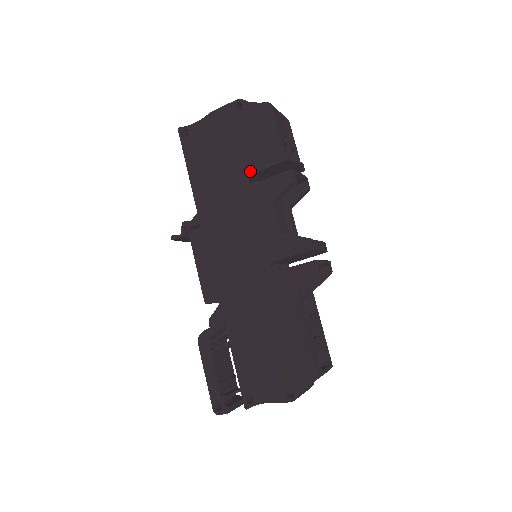
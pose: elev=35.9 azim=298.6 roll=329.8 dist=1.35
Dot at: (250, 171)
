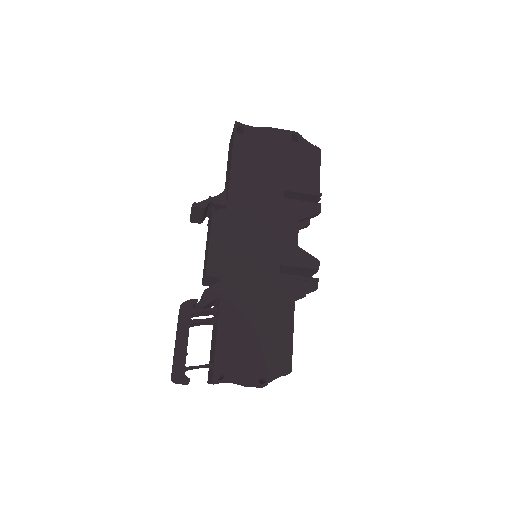
Dot at: (288, 188)
